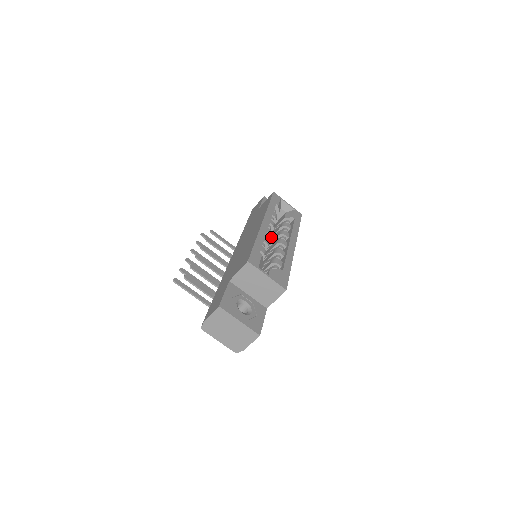
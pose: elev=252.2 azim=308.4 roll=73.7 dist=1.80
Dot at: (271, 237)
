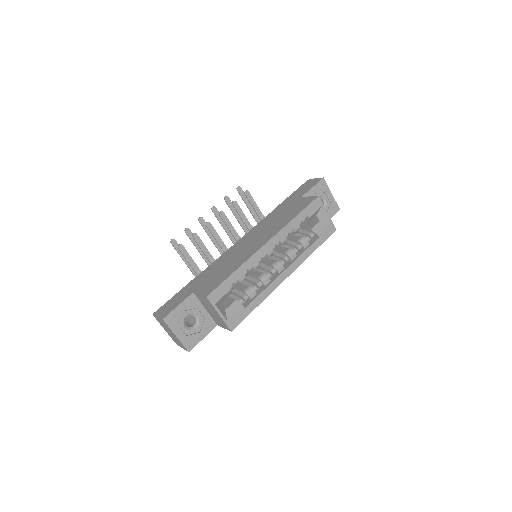
Dot at: occluded
